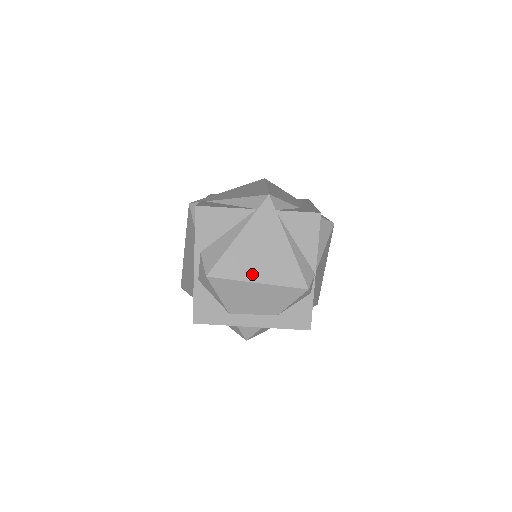
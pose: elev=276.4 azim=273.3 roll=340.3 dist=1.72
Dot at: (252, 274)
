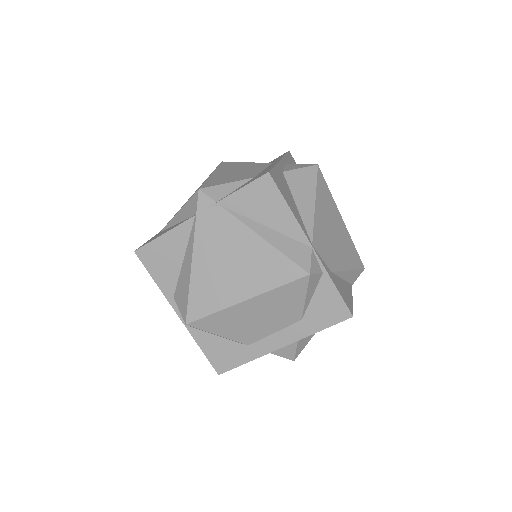
Dot at: (233, 294)
